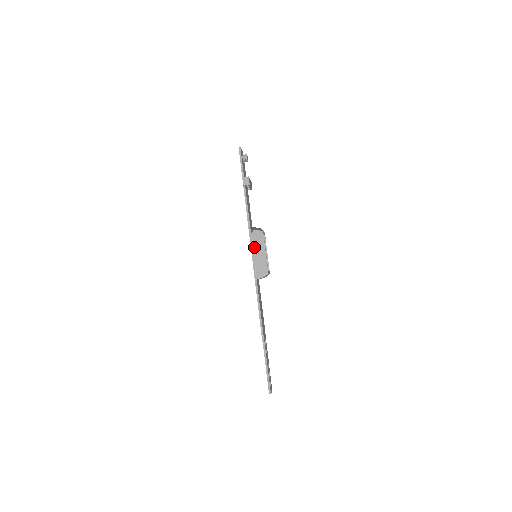
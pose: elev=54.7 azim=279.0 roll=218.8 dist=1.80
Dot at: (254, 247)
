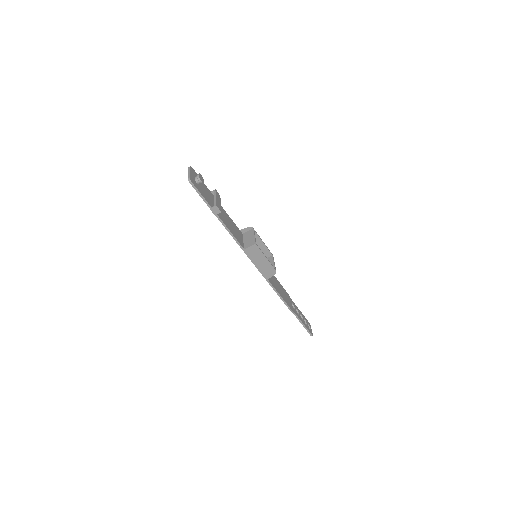
Dot at: (253, 259)
